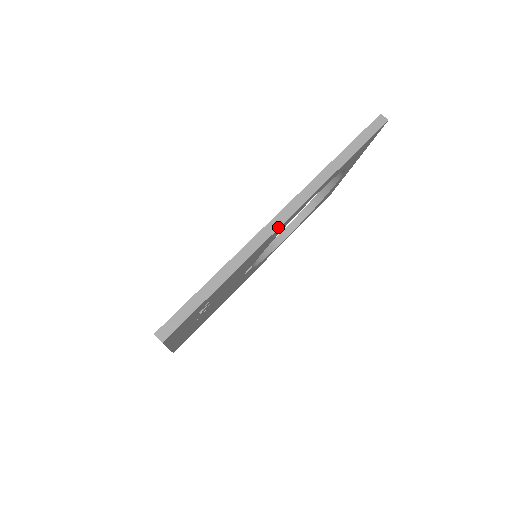
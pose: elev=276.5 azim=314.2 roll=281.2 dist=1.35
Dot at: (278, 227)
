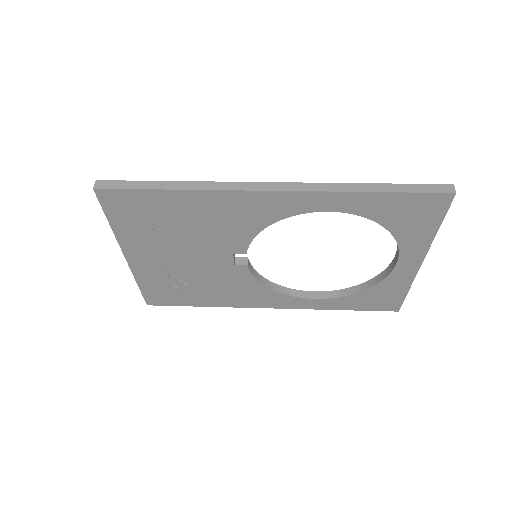
Dot at: (258, 189)
